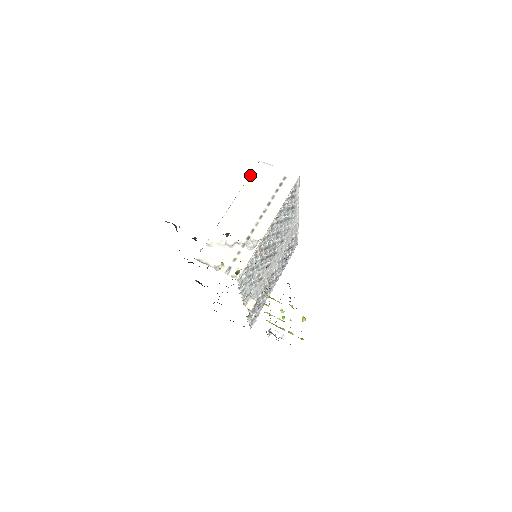
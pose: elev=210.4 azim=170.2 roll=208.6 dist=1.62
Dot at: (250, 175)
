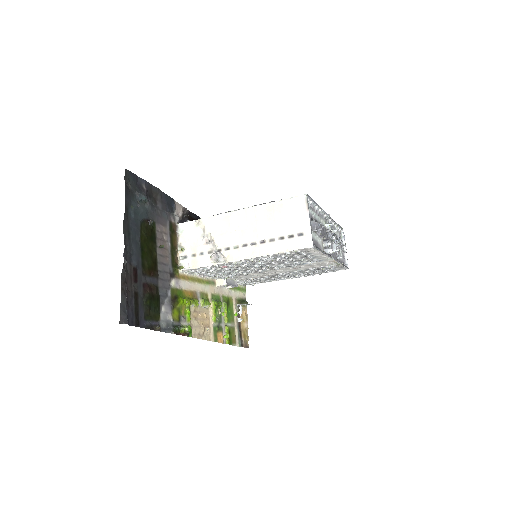
Dot at: (283, 199)
